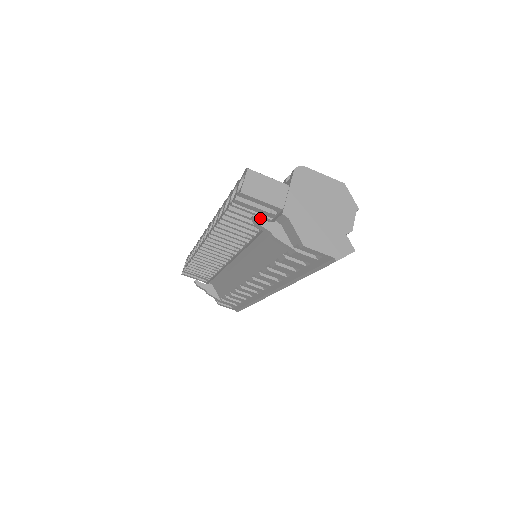
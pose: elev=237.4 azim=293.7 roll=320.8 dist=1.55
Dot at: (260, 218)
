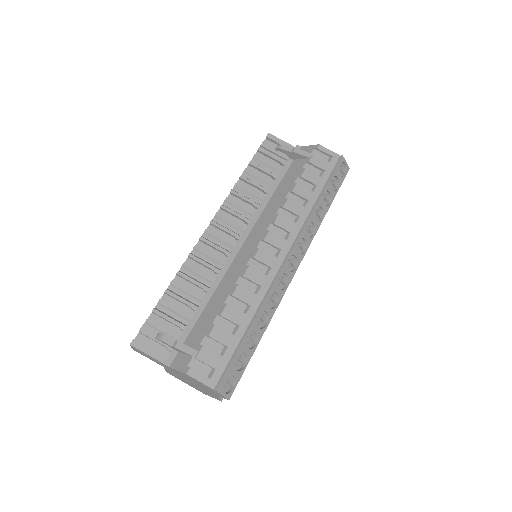
Dot at: (276, 168)
